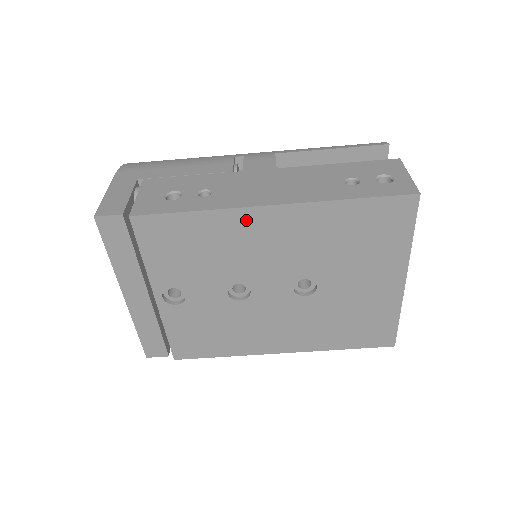
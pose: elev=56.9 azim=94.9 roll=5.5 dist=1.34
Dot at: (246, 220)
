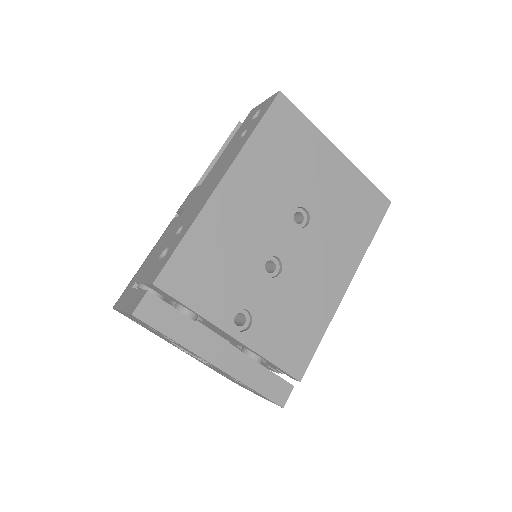
Dot at: (219, 206)
